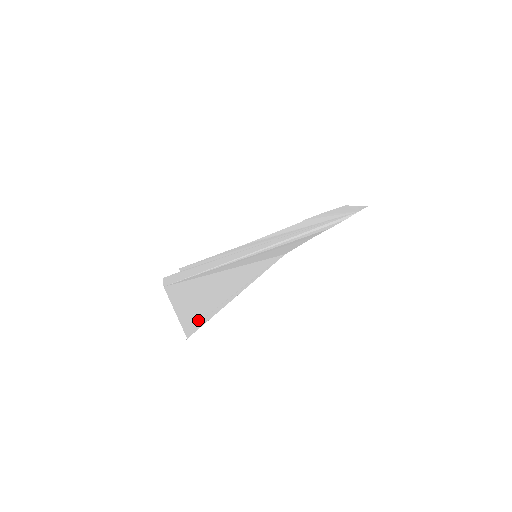
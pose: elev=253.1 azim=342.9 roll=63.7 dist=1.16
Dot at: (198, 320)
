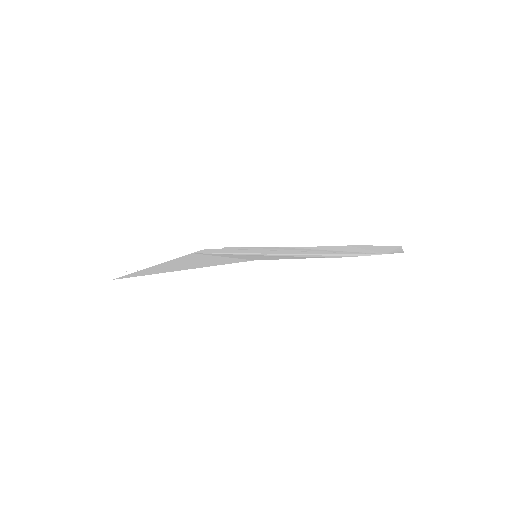
Dot at: (137, 274)
